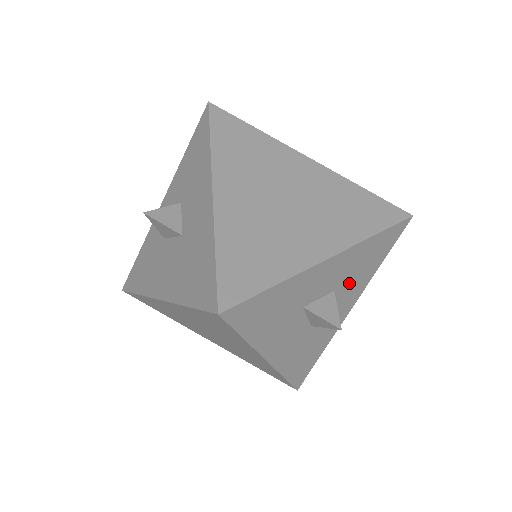
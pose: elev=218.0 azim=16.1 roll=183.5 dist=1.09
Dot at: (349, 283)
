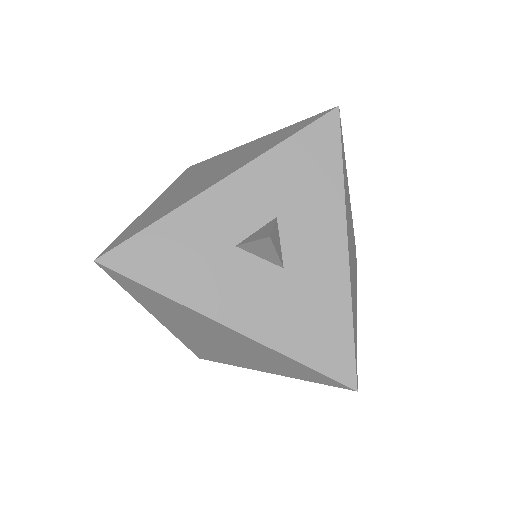
Dot at: occluded
